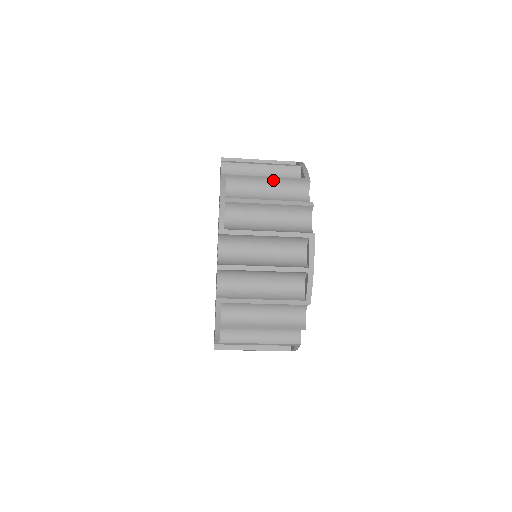
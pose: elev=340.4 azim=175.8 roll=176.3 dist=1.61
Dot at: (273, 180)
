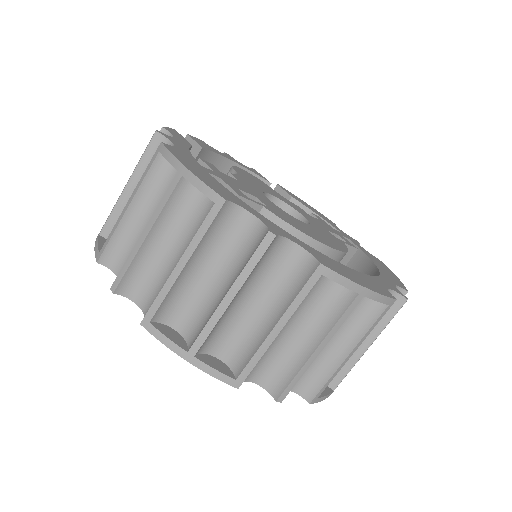
Dot at: (191, 257)
